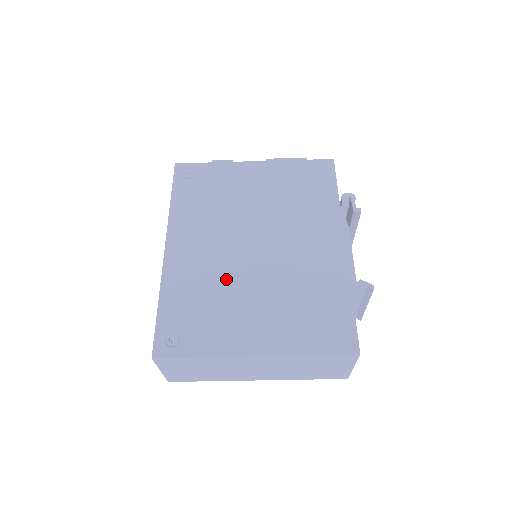
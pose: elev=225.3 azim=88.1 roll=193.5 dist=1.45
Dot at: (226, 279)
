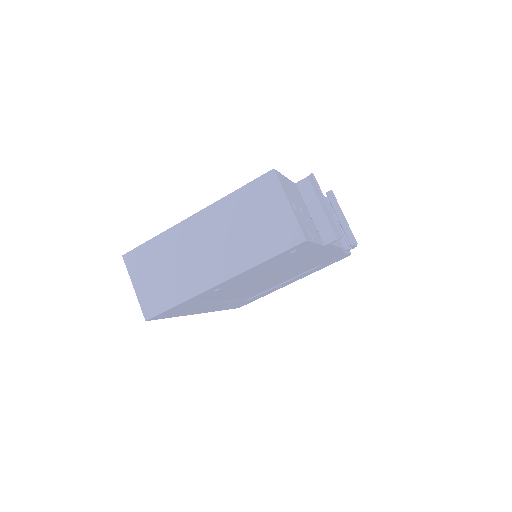
Dot at: occluded
